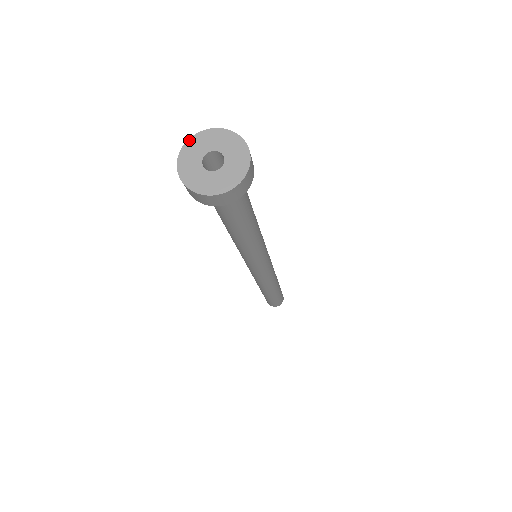
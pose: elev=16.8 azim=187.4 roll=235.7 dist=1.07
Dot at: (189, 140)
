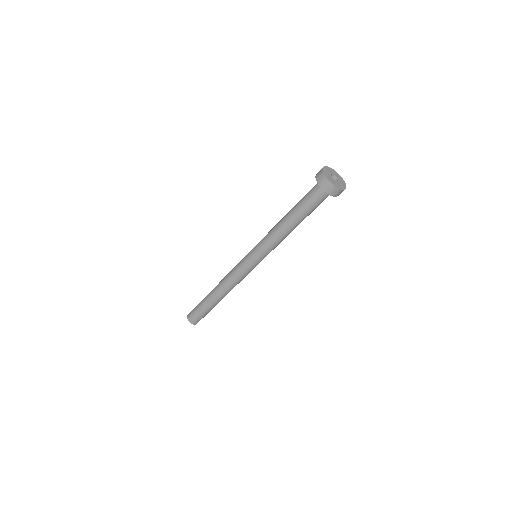
Dot at: (325, 166)
